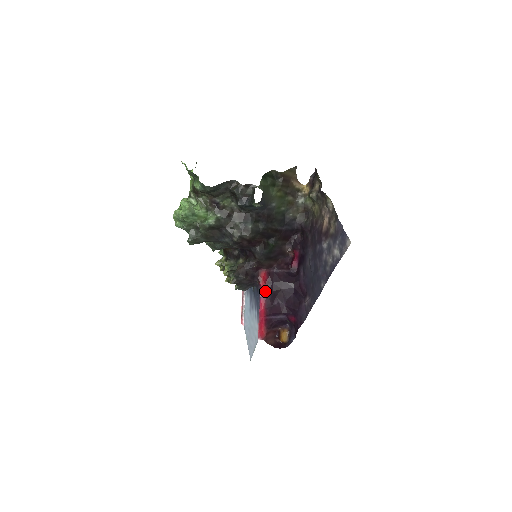
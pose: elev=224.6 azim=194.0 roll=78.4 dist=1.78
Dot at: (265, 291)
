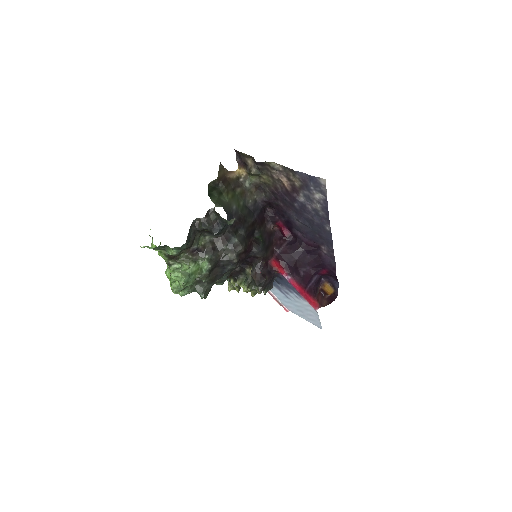
Dot at: (287, 273)
